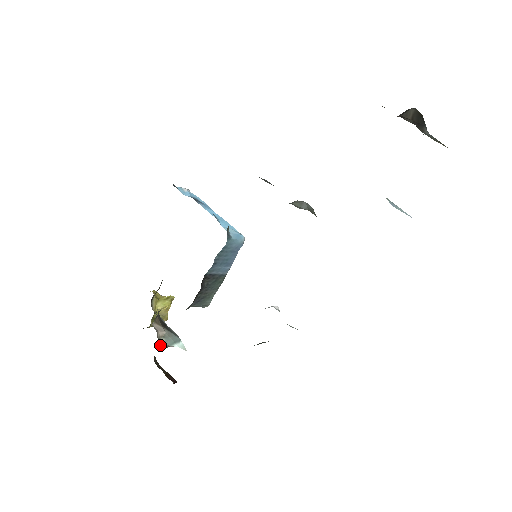
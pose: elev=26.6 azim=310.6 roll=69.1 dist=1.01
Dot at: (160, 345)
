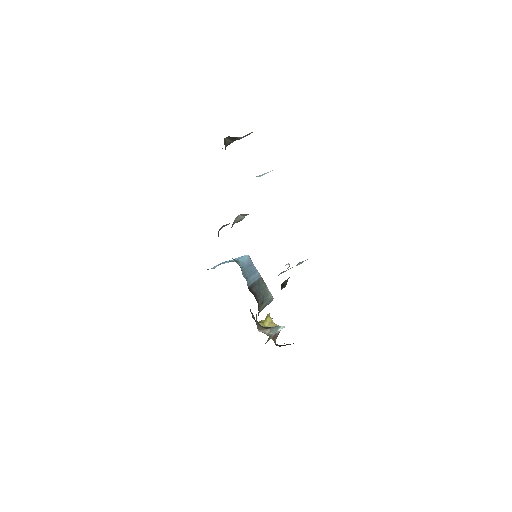
Dot at: (270, 336)
